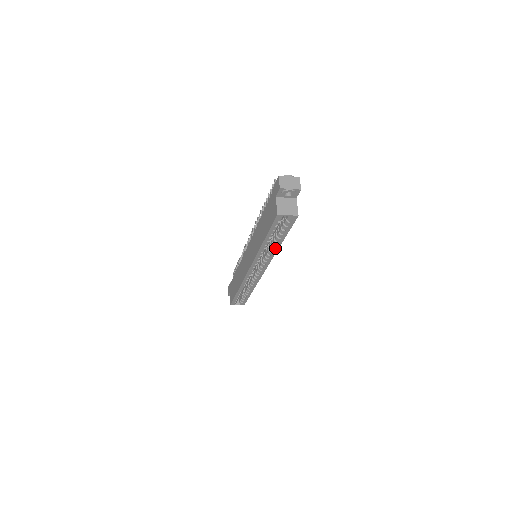
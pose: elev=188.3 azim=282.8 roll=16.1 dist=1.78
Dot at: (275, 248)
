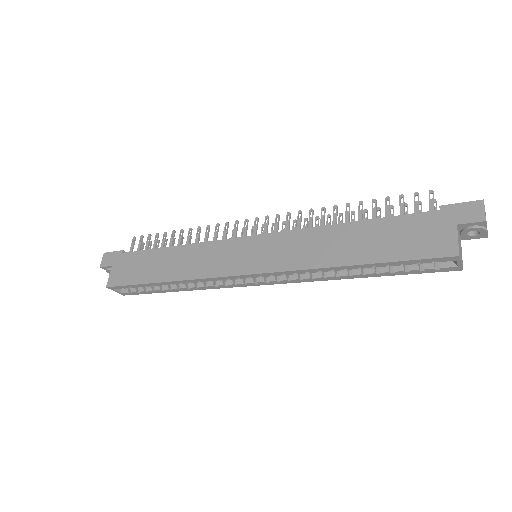
Dot at: (341, 276)
